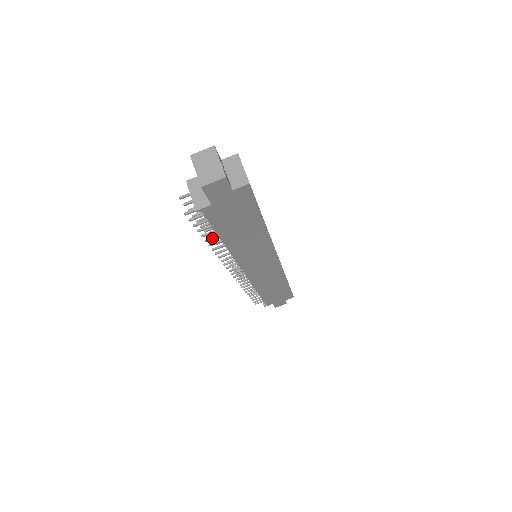
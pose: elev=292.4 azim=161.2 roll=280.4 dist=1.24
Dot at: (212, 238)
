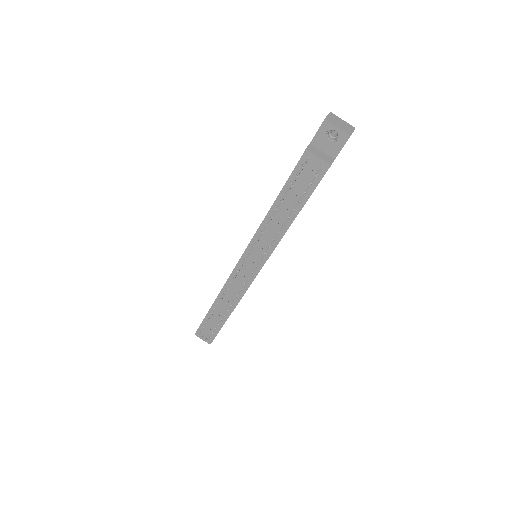
Dot at: (291, 214)
